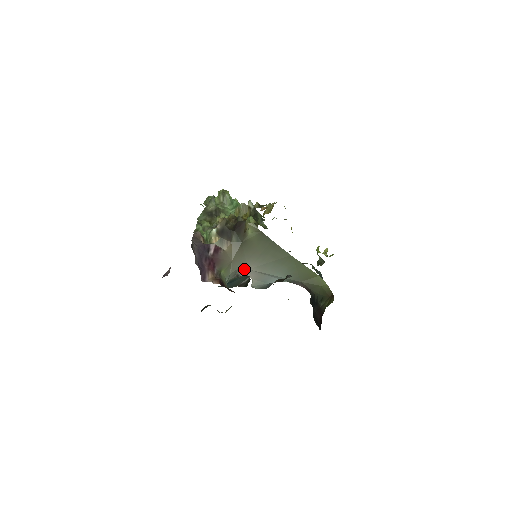
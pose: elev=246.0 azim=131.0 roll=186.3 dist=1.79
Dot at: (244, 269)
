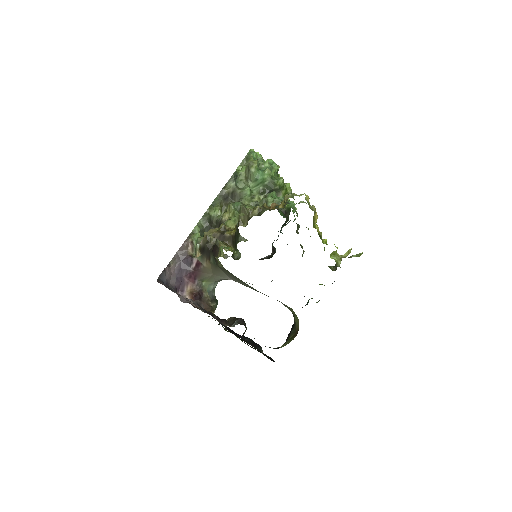
Dot at: (228, 279)
